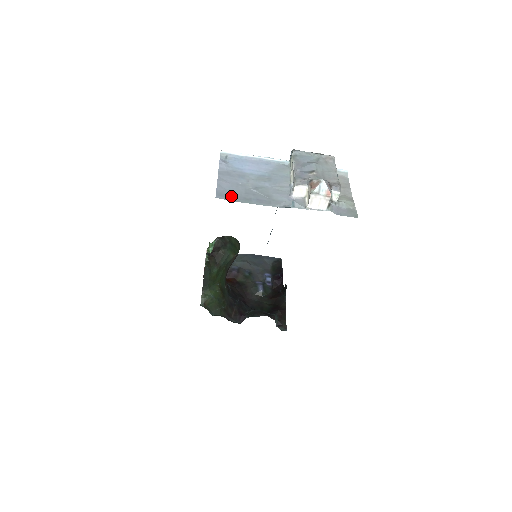
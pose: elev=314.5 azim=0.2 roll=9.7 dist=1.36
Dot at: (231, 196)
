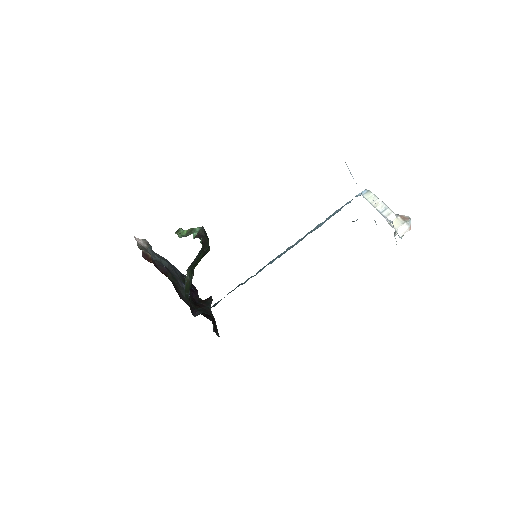
Dot at: occluded
